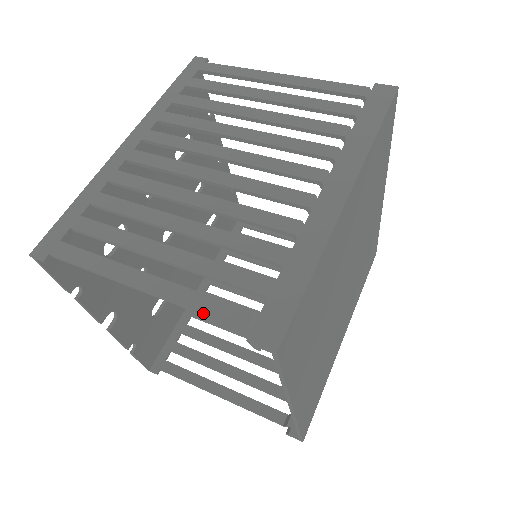
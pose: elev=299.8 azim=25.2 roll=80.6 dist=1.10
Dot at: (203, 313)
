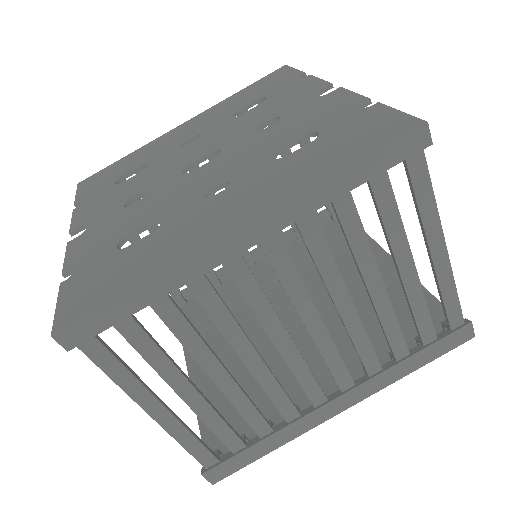
Dot at: (187, 451)
